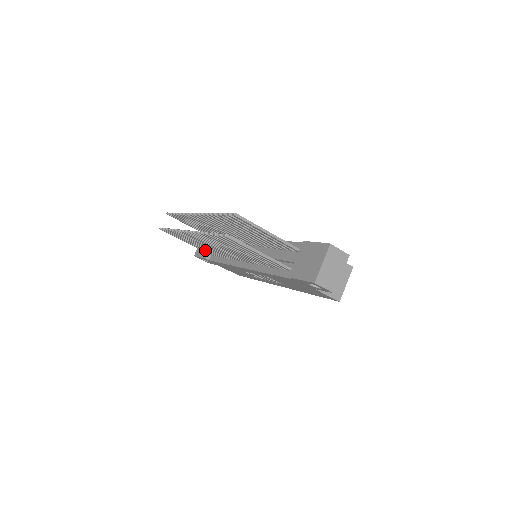
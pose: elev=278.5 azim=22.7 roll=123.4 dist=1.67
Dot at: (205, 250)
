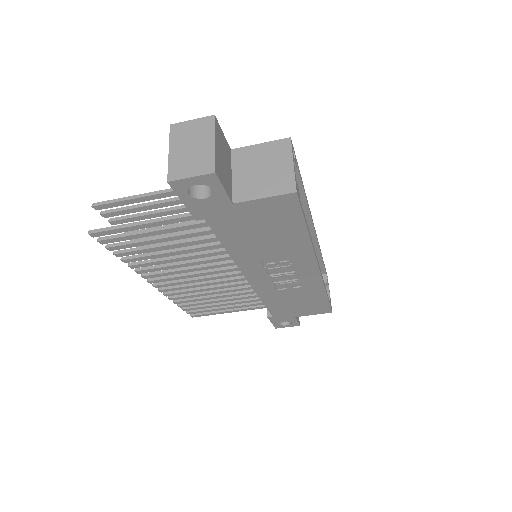
Dot at: (247, 305)
